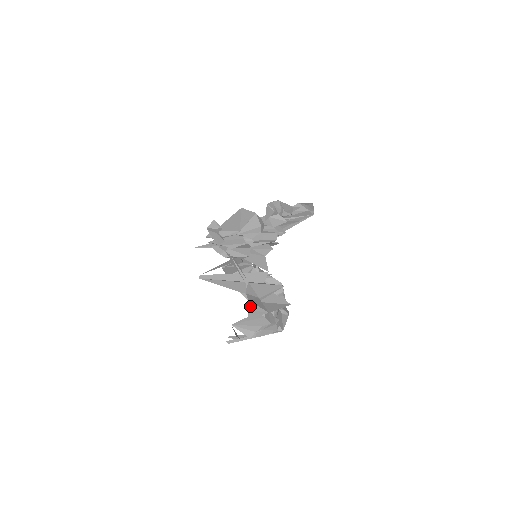
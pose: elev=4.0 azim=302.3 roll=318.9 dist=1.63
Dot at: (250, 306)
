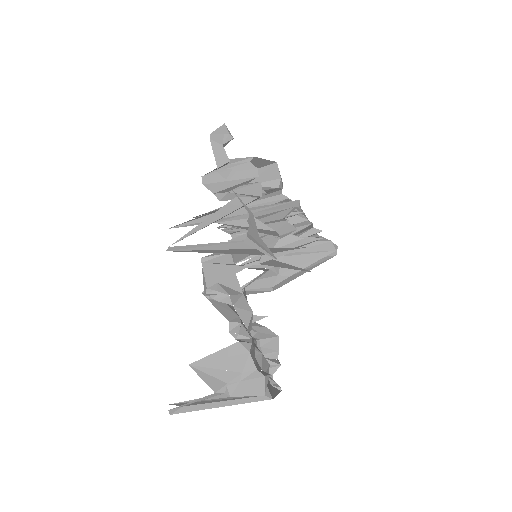
Dot at: (251, 232)
